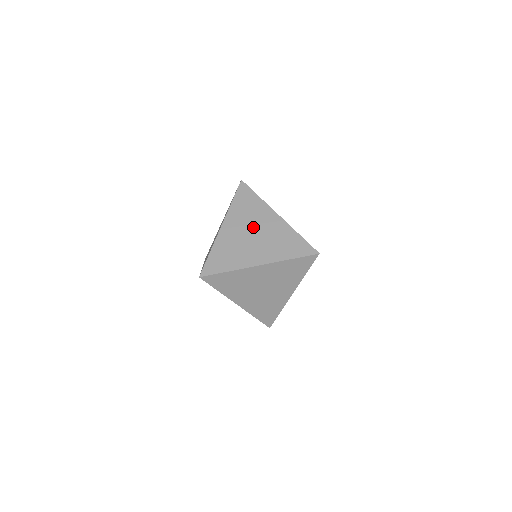
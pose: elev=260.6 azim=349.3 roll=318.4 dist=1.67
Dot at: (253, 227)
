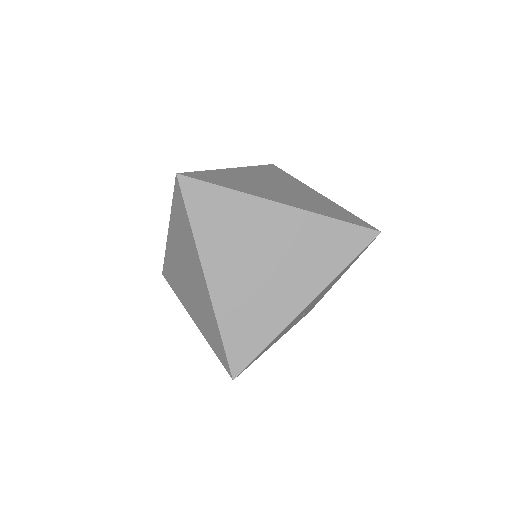
Dot at: (187, 267)
